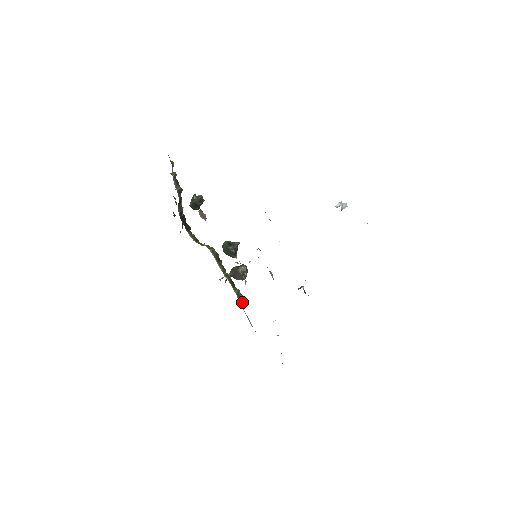
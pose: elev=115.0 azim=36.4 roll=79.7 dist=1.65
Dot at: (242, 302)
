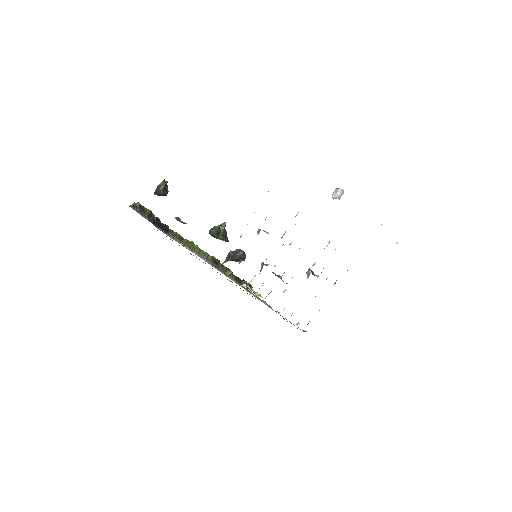
Dot at: occluded
